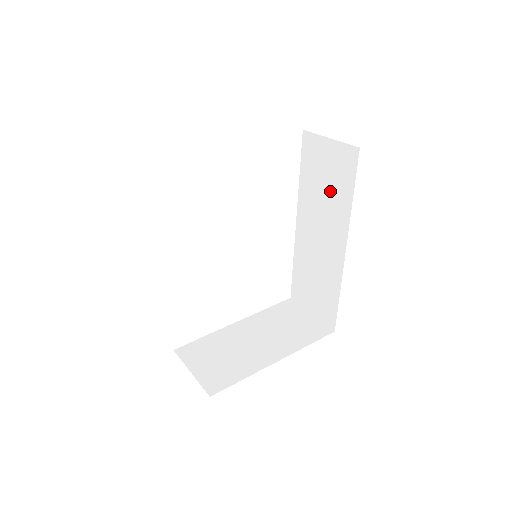
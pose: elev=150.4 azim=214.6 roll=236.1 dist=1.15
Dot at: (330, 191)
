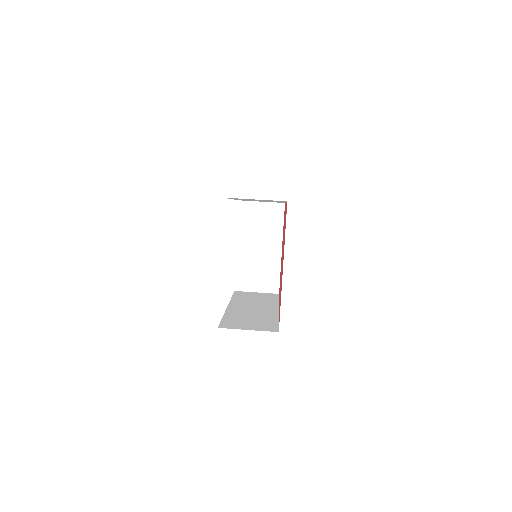
Dot at: occluded
